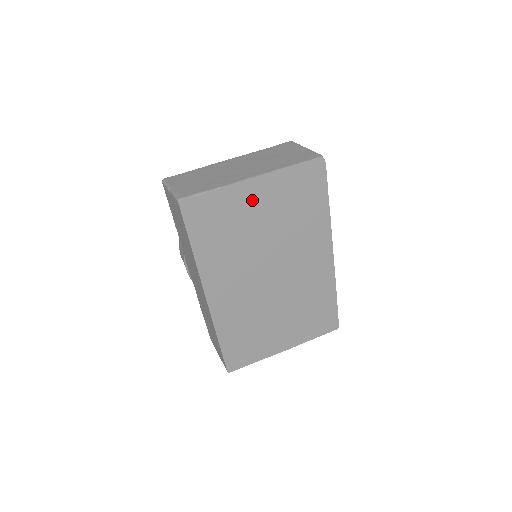
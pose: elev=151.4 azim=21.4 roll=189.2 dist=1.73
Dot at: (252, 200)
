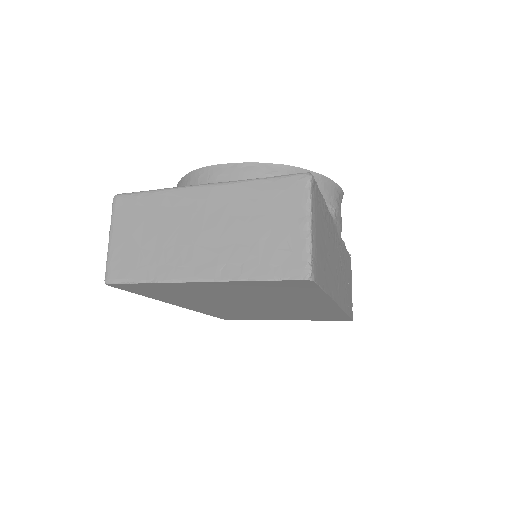
Dot at: (204, 288)
